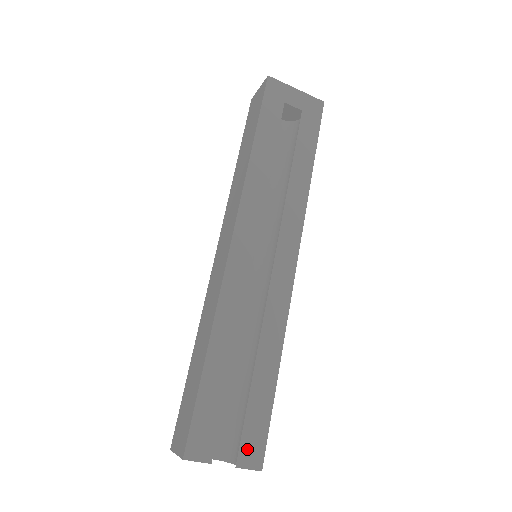
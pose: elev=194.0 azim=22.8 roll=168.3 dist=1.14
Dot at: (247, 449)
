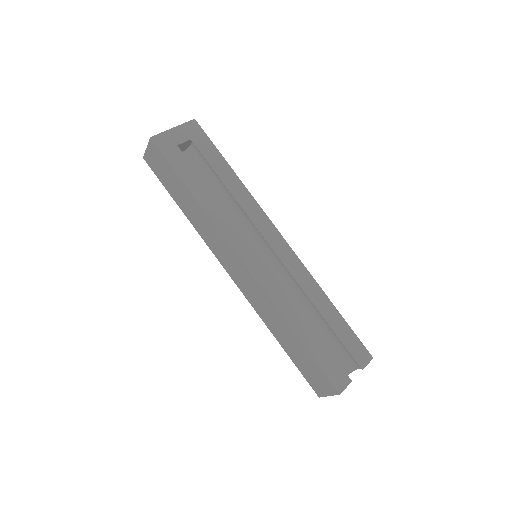
Dot at: (358, 356)
